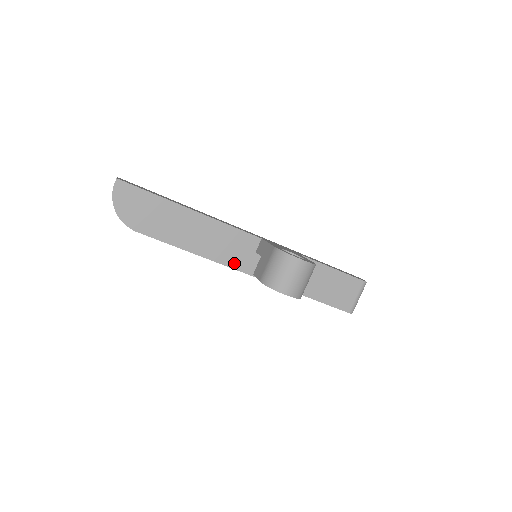
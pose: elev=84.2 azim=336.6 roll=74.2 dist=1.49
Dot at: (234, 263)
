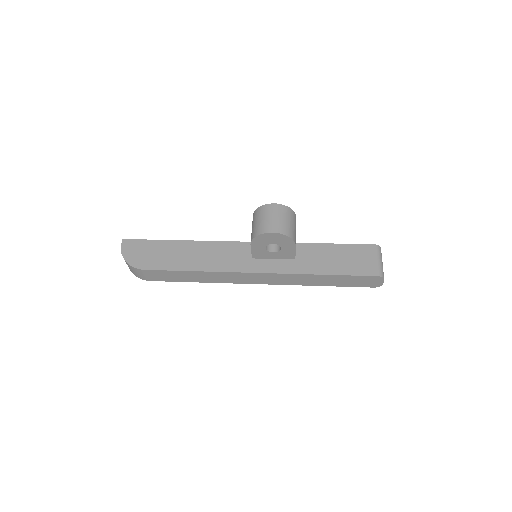
Dot at: (238, 268)
